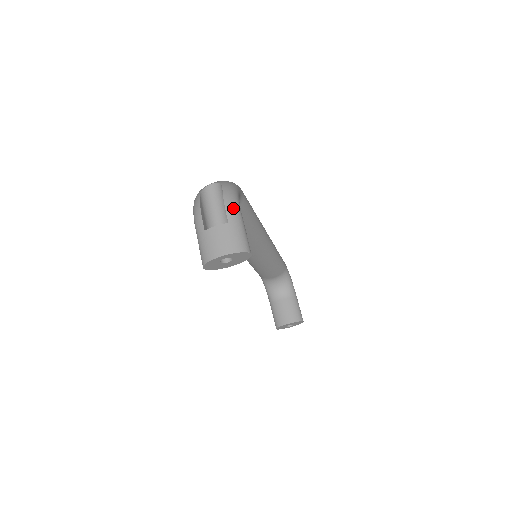
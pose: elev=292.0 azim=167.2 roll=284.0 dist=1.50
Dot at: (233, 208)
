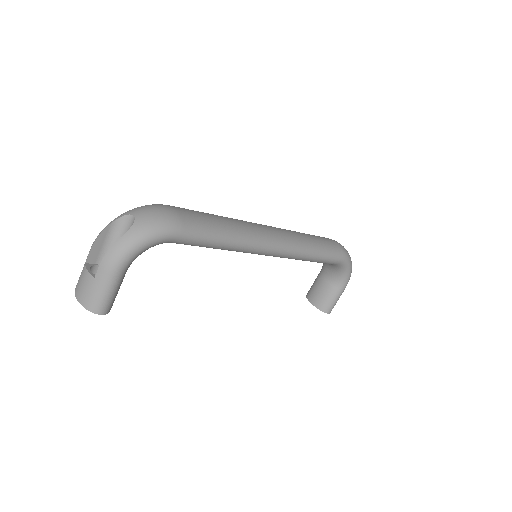
Dot at: (107, 268)
